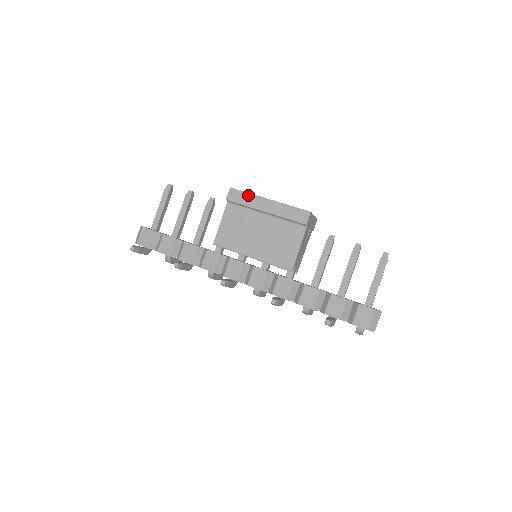
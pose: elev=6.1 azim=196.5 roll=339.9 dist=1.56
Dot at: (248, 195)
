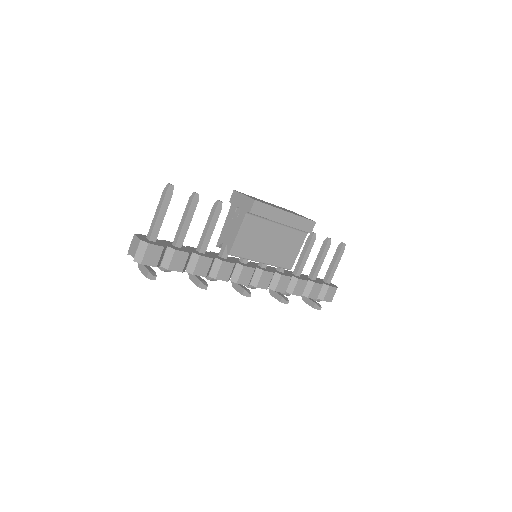
Dot at: (270, 208)
